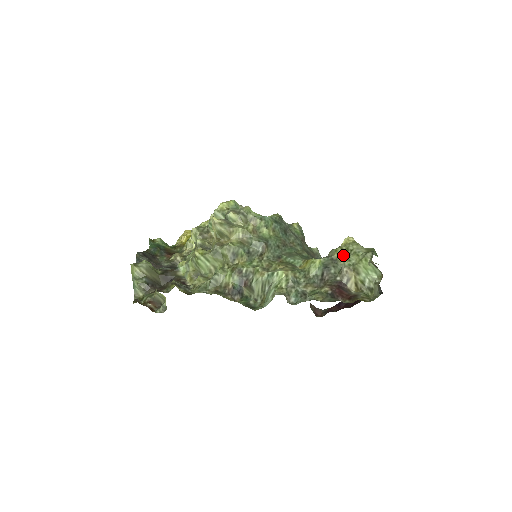
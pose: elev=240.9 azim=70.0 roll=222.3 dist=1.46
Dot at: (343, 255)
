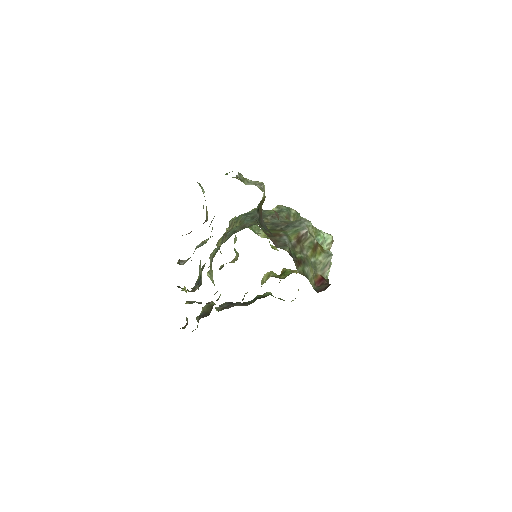
Dot at: occluded
